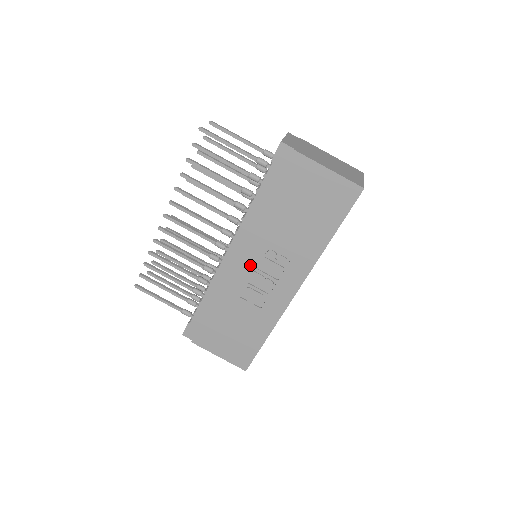
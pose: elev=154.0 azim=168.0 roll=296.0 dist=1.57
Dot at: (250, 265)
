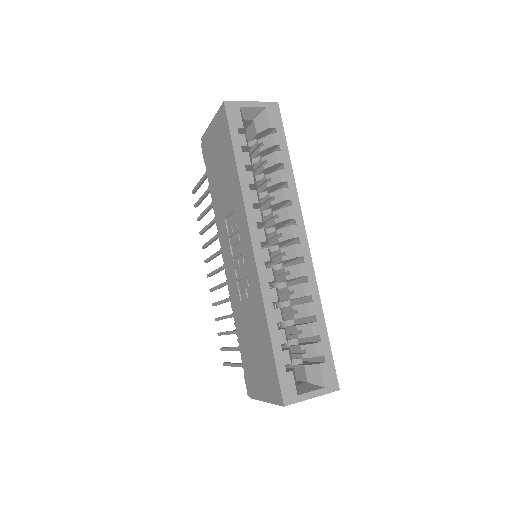
Dot at: (230, 258)
